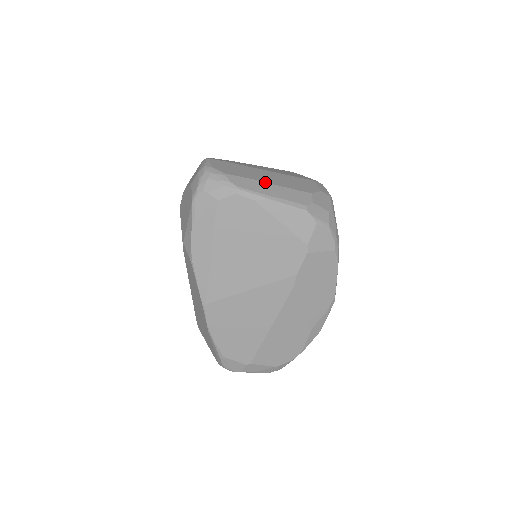
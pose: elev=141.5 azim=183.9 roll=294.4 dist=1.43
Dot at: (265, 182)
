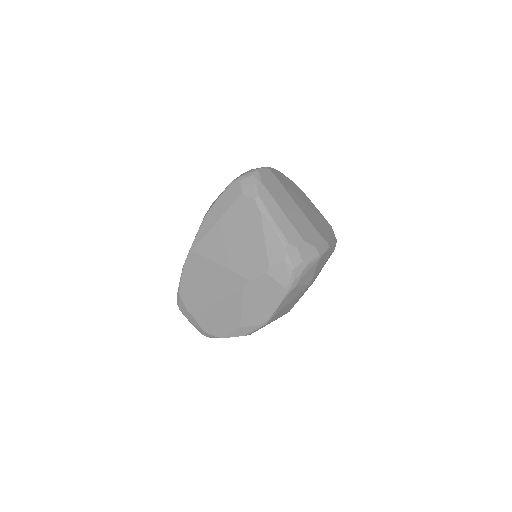
Dot at: (281, 208)
